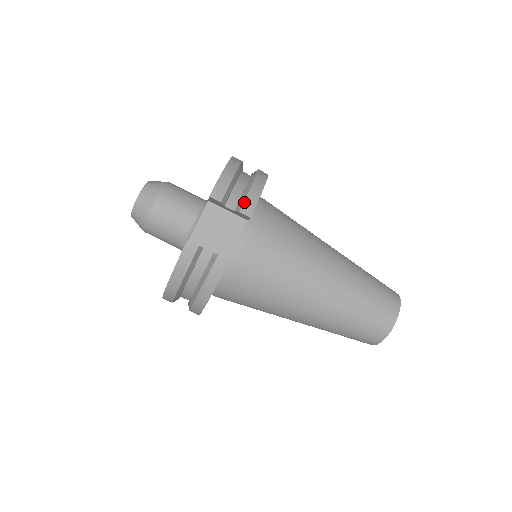
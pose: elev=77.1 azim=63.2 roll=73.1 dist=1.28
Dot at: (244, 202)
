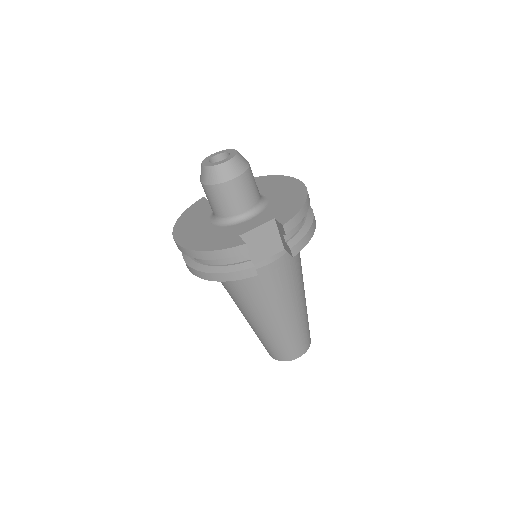
Dot at: (297, 243)
